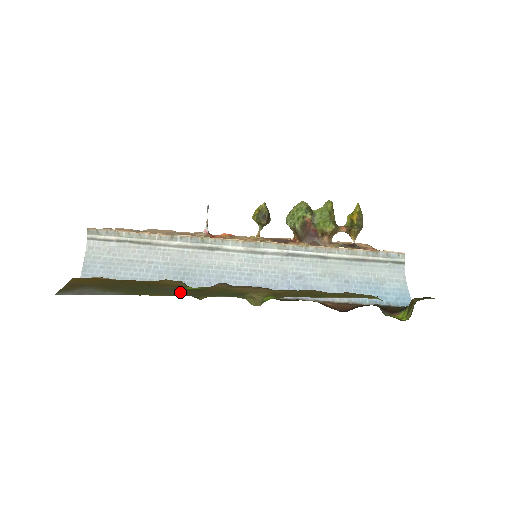
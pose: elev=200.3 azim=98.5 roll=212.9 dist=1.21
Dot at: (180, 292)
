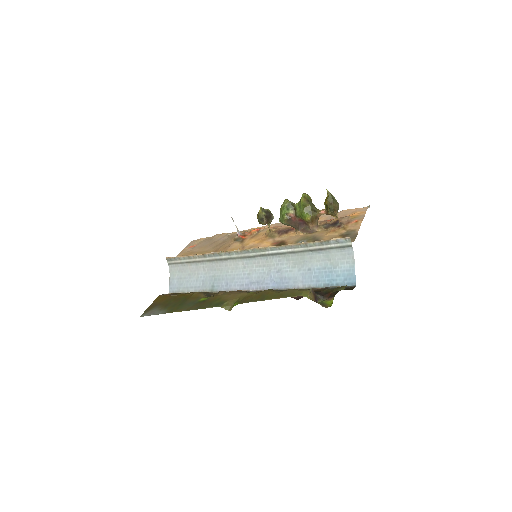
Dot at: (193, 305)
